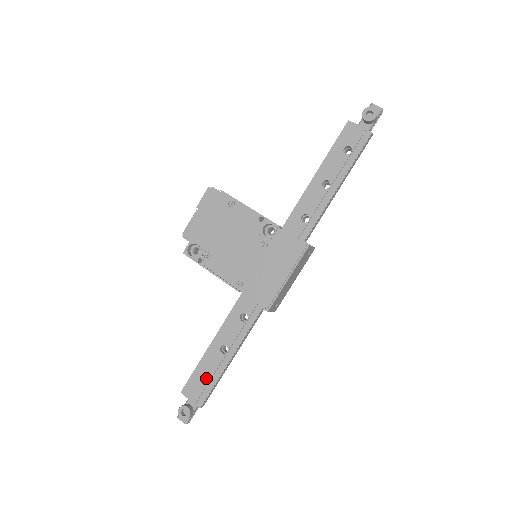
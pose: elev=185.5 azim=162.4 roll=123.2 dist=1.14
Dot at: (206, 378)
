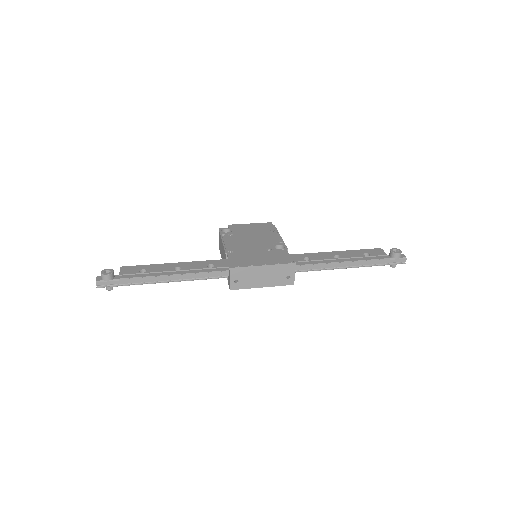
Dot at: occluded
